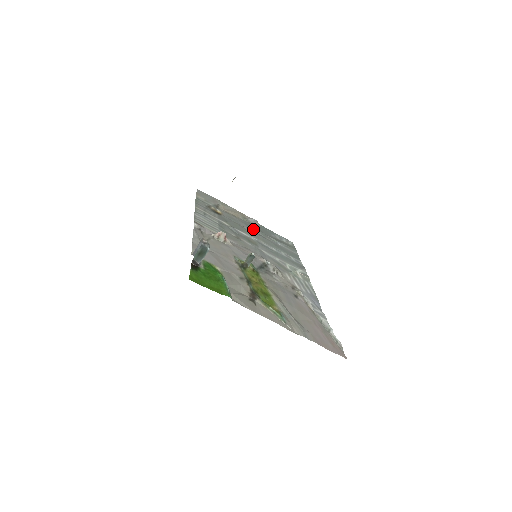
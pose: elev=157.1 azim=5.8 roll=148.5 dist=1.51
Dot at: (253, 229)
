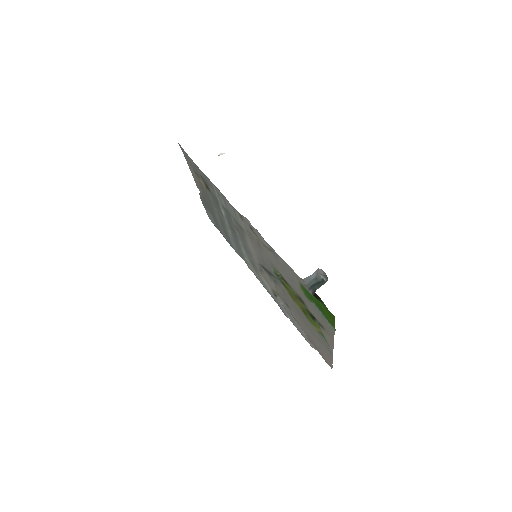
Dot at: (211, 207)
